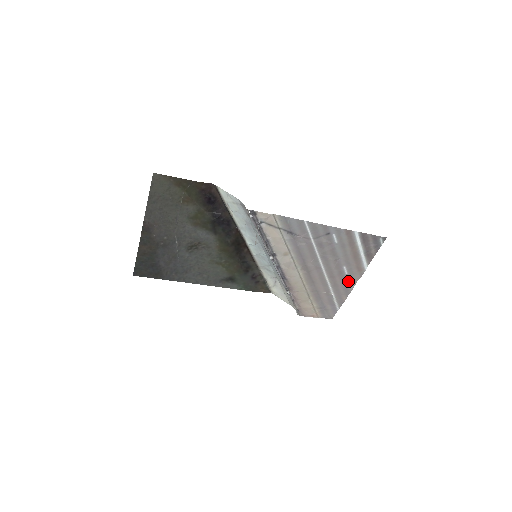
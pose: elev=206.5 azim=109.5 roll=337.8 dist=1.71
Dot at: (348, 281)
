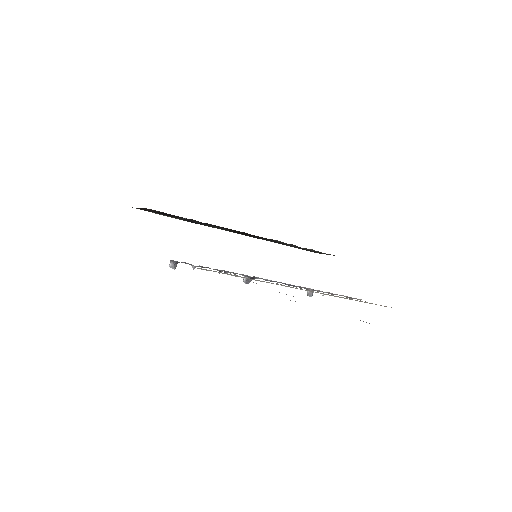
Dot at: occluded
